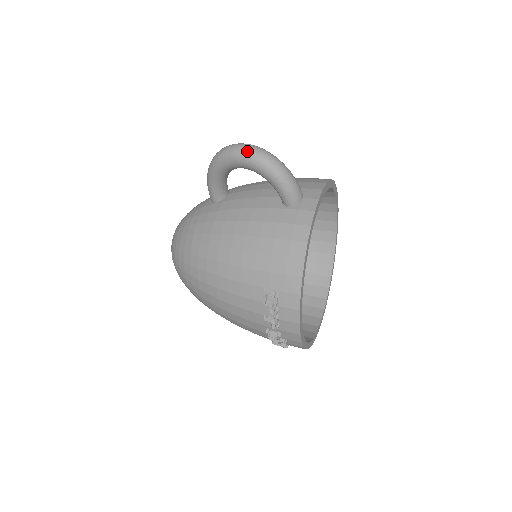
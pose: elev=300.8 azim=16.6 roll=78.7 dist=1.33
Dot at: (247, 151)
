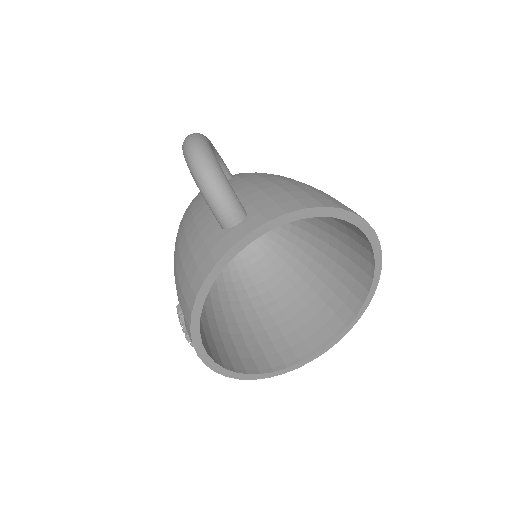
Dot at: (186, 149)
